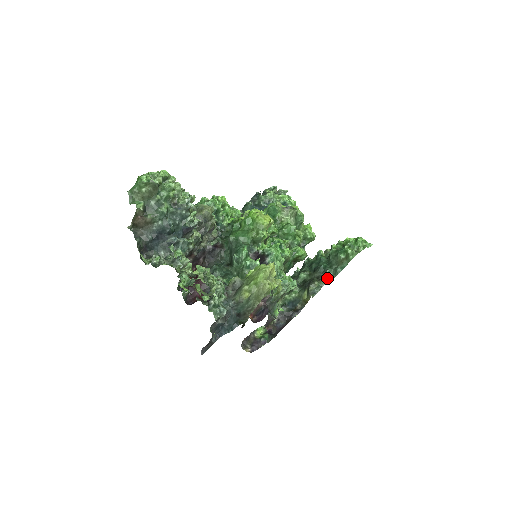
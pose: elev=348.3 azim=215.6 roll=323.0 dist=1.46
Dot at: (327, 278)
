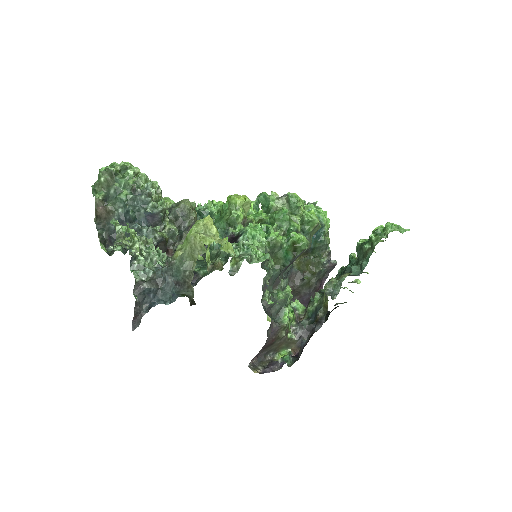
Dot at: (350, 275)
